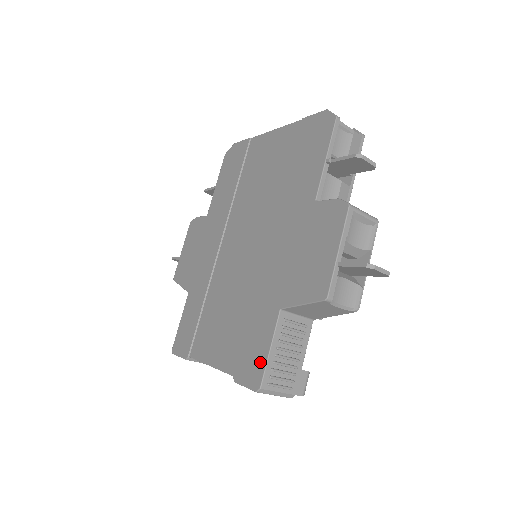
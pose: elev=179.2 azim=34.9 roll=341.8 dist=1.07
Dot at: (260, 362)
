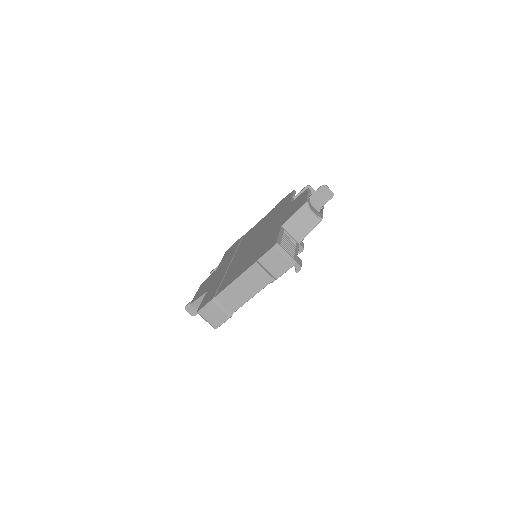
Dot at: (274, 241)
